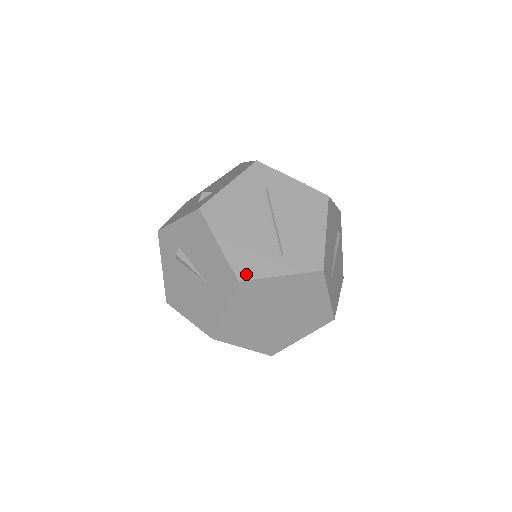
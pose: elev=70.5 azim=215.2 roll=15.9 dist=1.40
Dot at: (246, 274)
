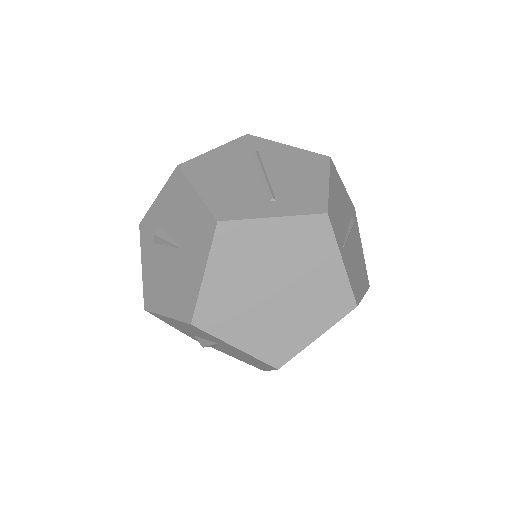
Dot at: (228, 215)
